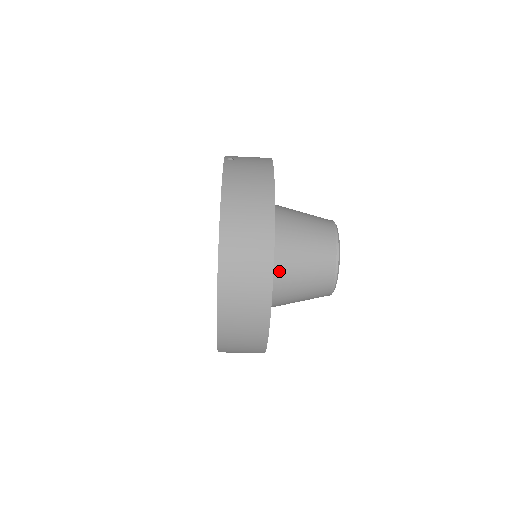
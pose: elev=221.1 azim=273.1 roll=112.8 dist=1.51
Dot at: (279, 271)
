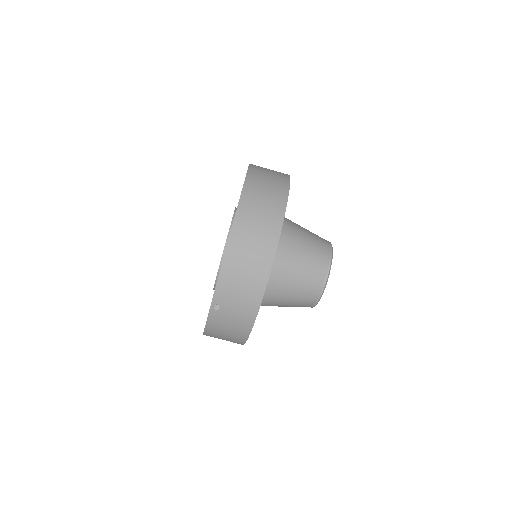
Dot at: (286, 220)
